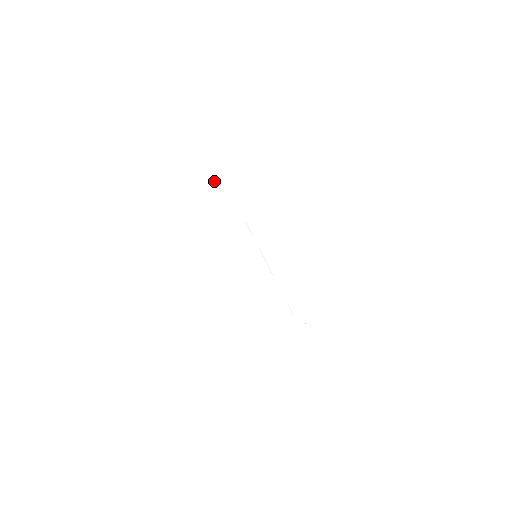
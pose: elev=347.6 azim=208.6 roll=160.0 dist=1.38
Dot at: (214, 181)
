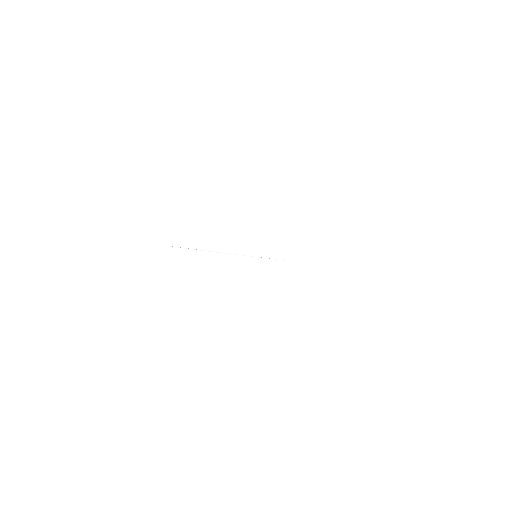
Dot at: (156, 241)
